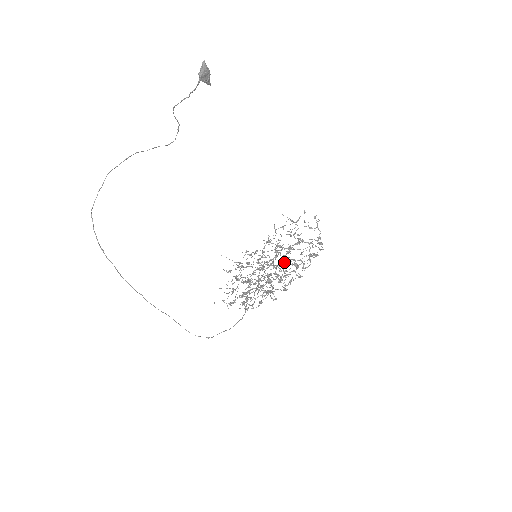
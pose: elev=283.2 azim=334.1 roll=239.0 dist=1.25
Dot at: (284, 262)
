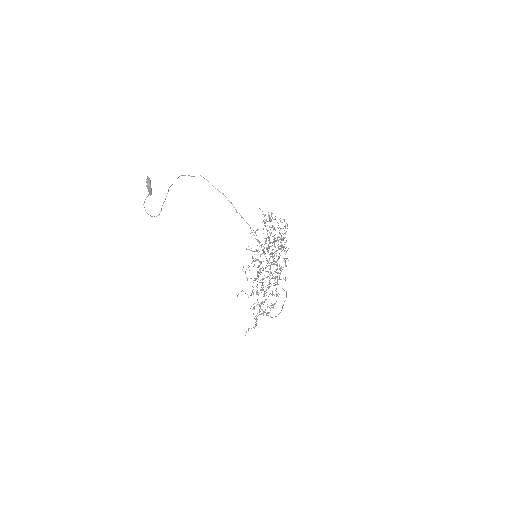
Dot at: (273, 249)
